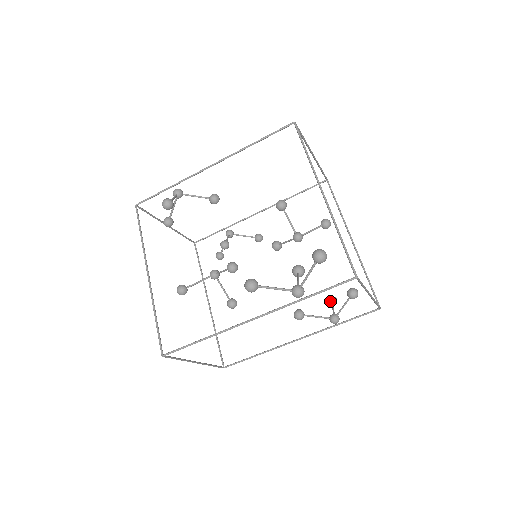
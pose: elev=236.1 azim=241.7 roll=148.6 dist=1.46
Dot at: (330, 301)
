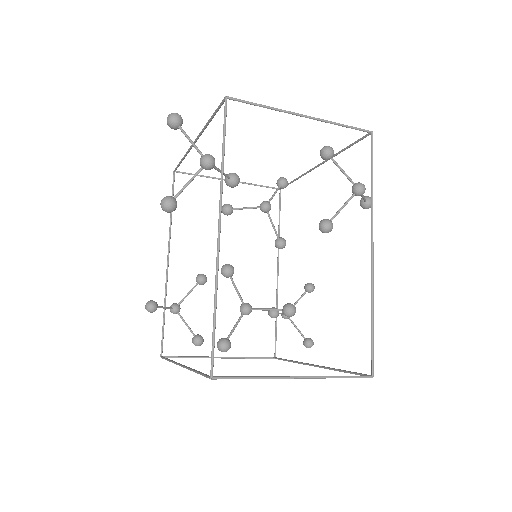
Dot at: (362, 203)
